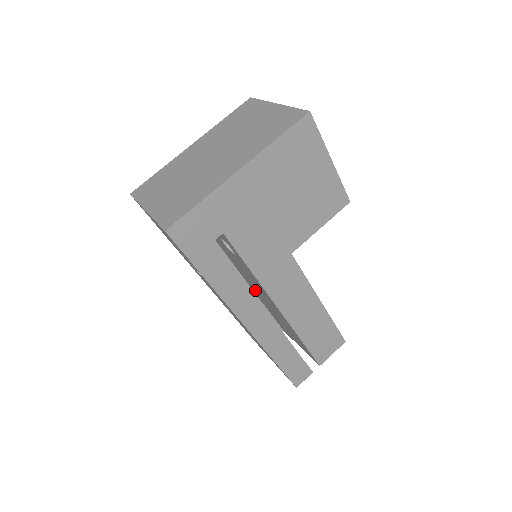
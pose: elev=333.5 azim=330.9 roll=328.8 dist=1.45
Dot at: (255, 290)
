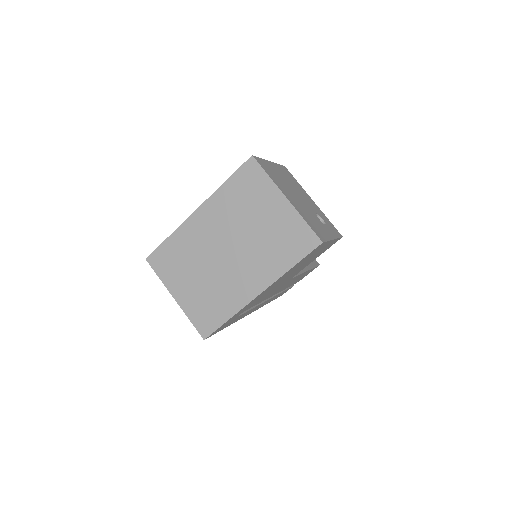
Dot at: occluded
